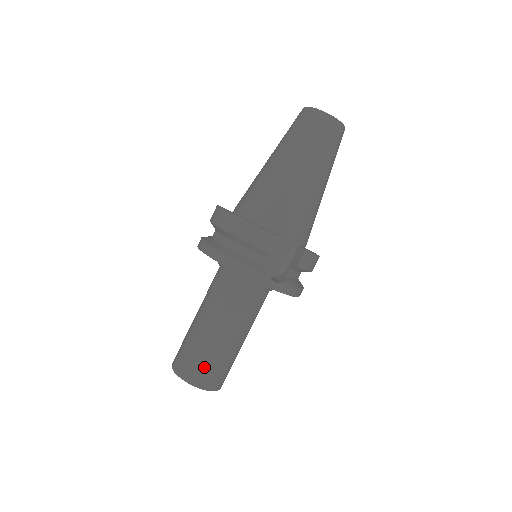
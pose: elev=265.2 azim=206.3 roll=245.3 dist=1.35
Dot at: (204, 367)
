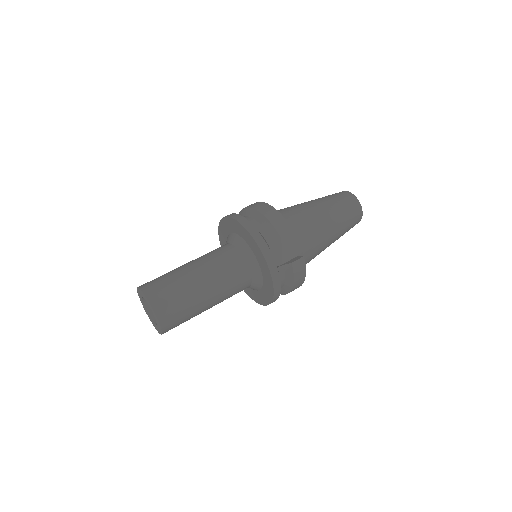
Dot at: (170, 295)
